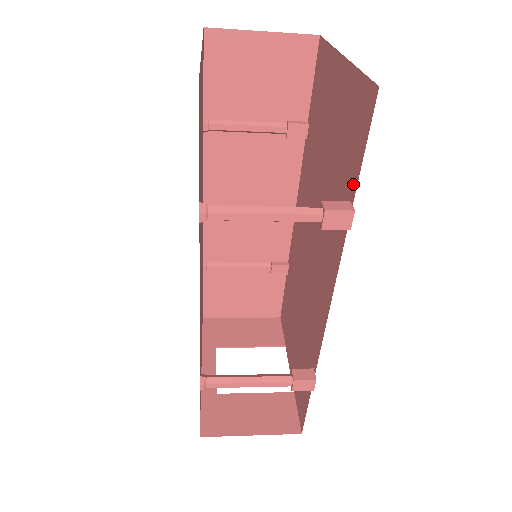
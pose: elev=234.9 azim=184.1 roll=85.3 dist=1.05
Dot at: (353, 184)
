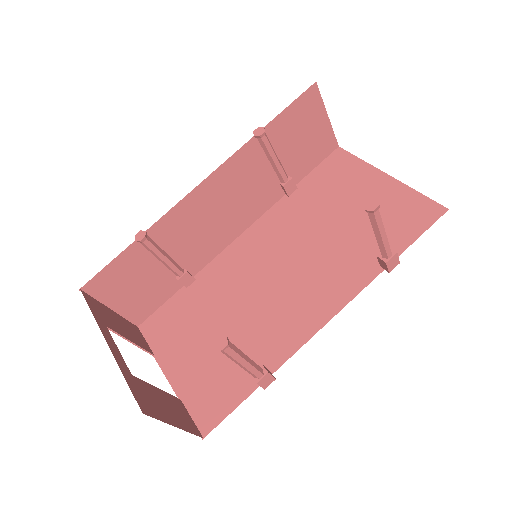
Dot at: (399, 247)
